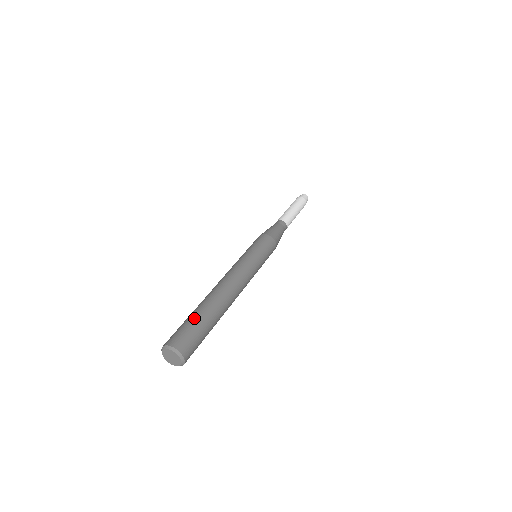
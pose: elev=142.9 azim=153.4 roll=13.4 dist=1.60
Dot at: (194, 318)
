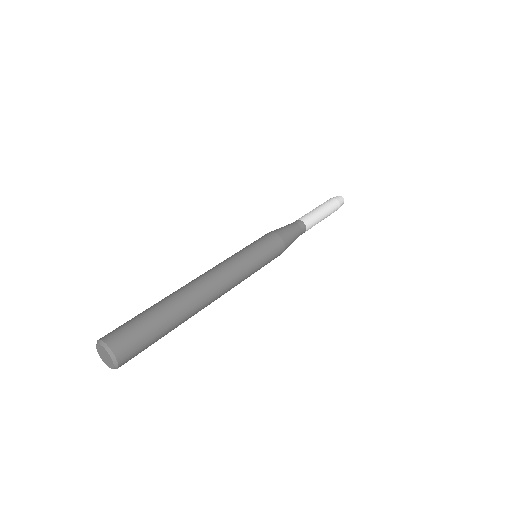
Dot at: (152, 318)
